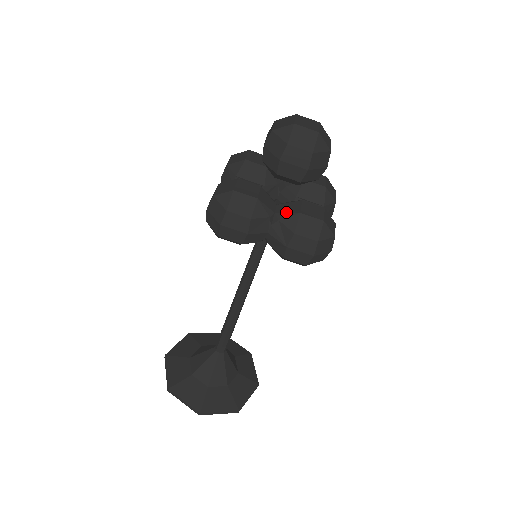
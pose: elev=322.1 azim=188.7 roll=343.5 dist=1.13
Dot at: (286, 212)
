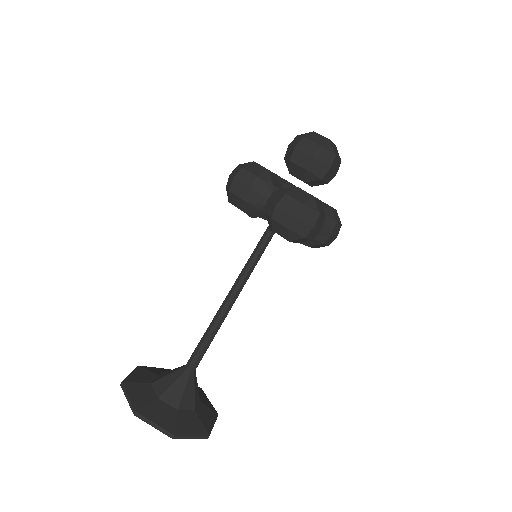
Dot at: (323, 208)
